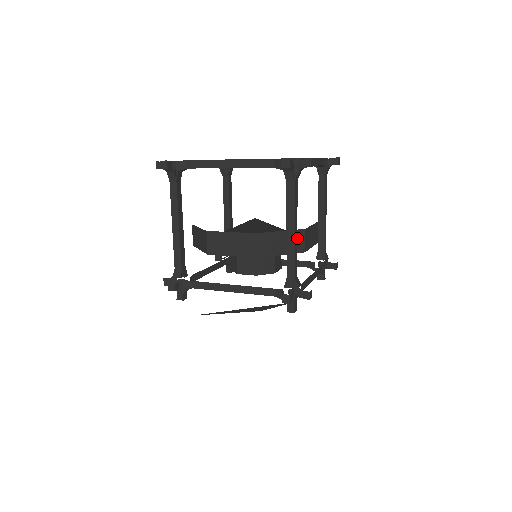
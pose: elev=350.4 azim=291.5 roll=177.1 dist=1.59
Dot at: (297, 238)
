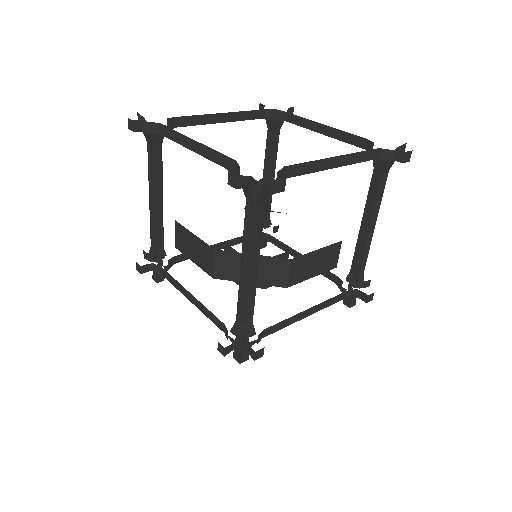
Dot at: (277, 268)
